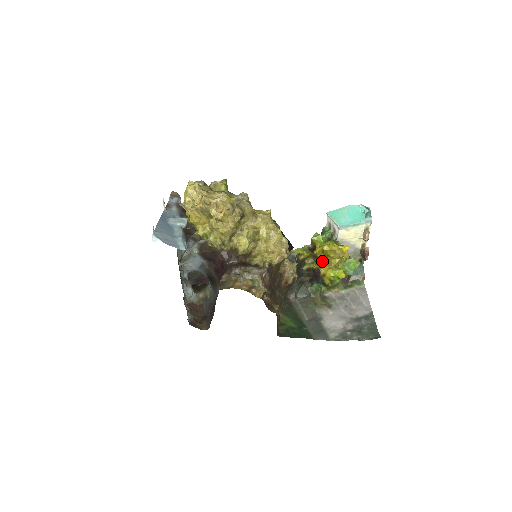
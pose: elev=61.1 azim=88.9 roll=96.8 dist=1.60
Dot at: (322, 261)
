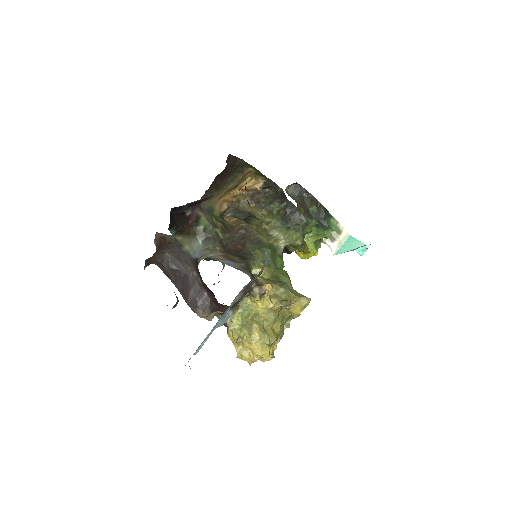
Dot at: occluded
